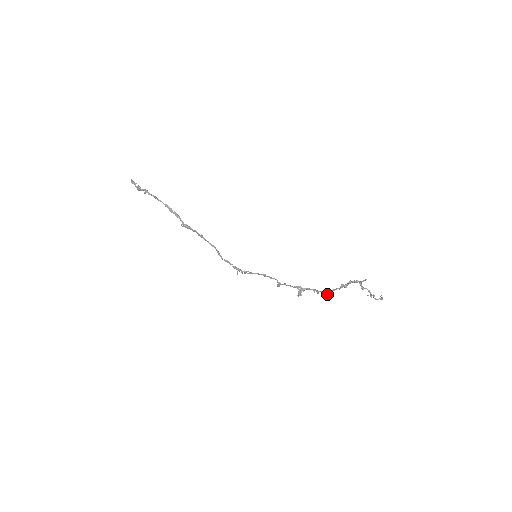
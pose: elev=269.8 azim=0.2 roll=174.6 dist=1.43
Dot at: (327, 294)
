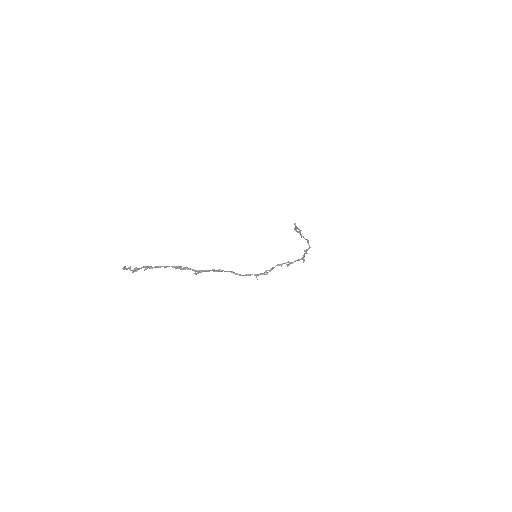
Dot at: occluded
